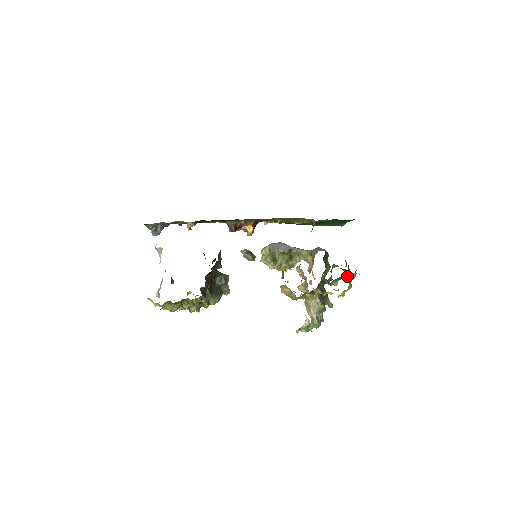
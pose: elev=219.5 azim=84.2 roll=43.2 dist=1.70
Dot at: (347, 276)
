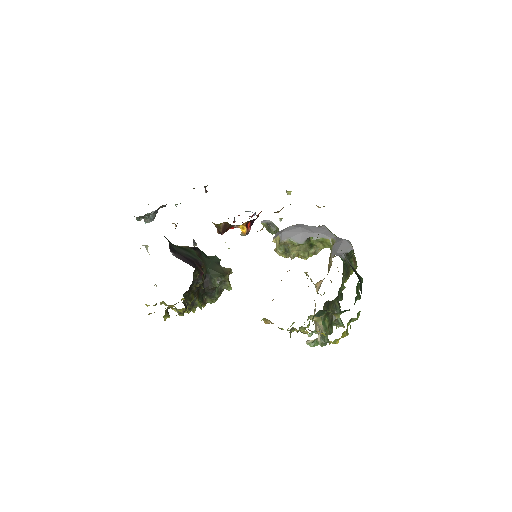
Dot at: occluded
